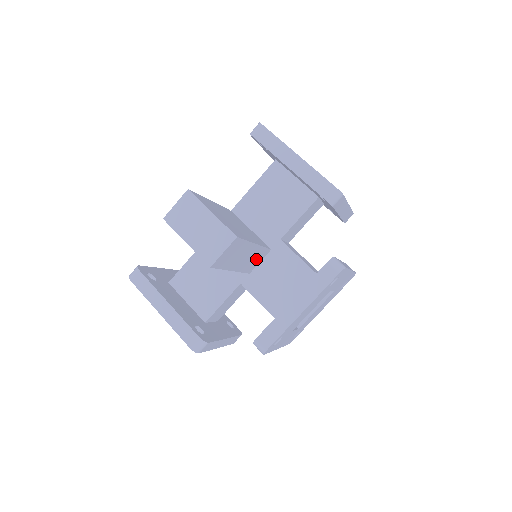
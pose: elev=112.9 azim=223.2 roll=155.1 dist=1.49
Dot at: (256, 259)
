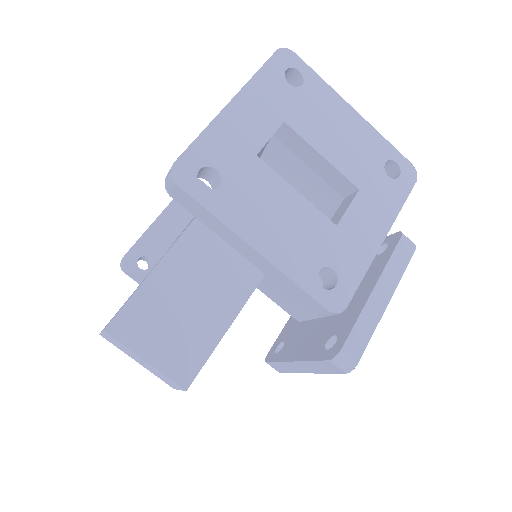
Dot at: occluded
